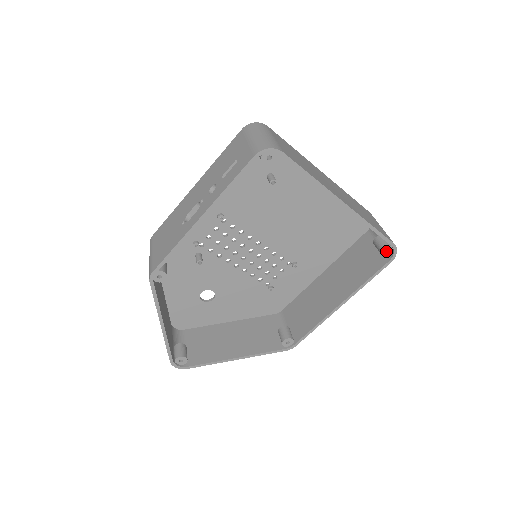
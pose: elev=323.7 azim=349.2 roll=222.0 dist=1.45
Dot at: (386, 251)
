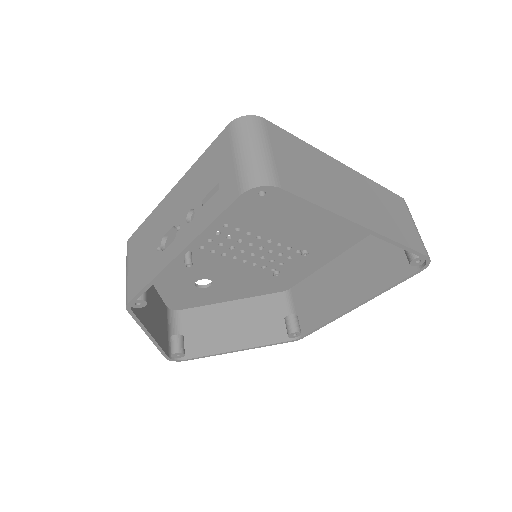
Dot at: (416, 260)
